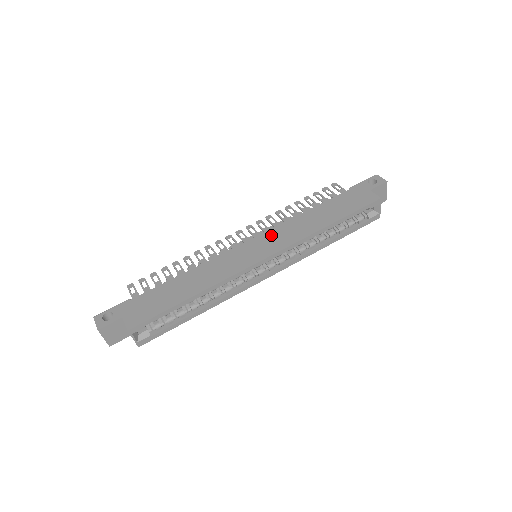
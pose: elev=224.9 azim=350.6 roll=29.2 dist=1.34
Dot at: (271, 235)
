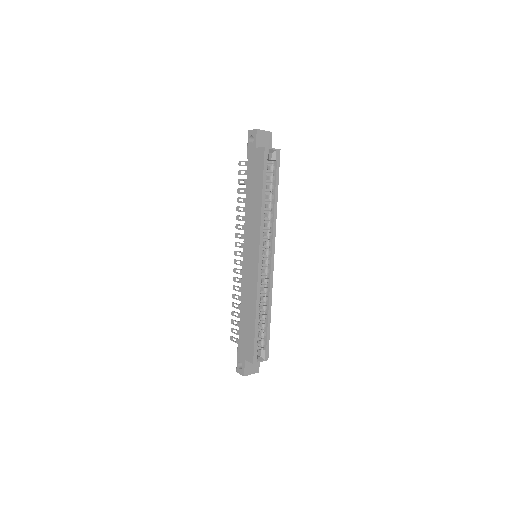
Dot at: (247, 240)
